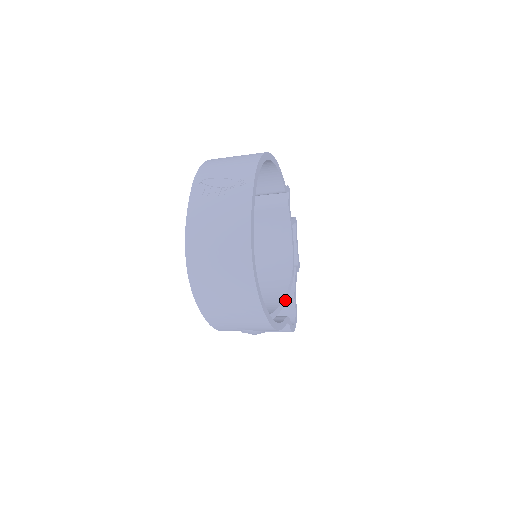
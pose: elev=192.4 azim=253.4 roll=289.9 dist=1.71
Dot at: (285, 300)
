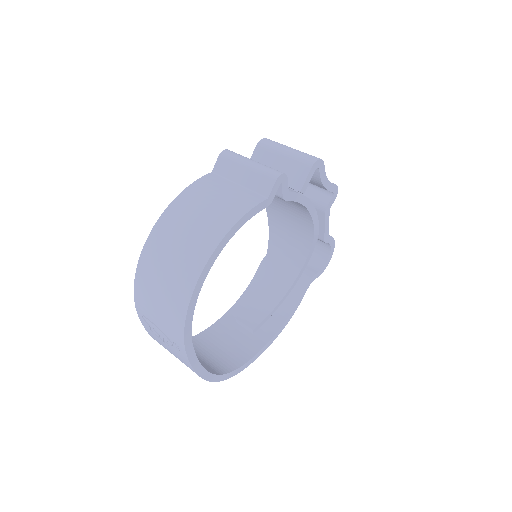
Dot at: (308, 260)
